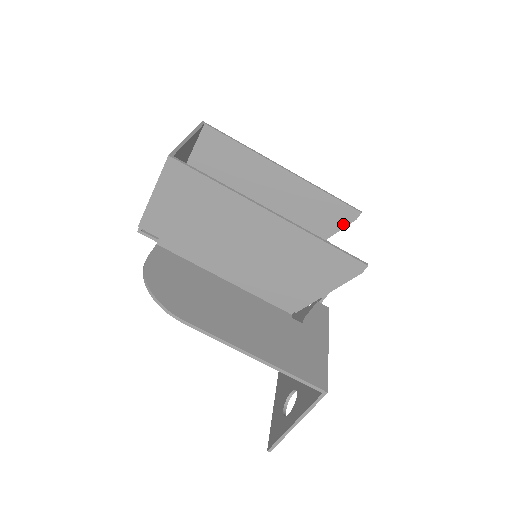
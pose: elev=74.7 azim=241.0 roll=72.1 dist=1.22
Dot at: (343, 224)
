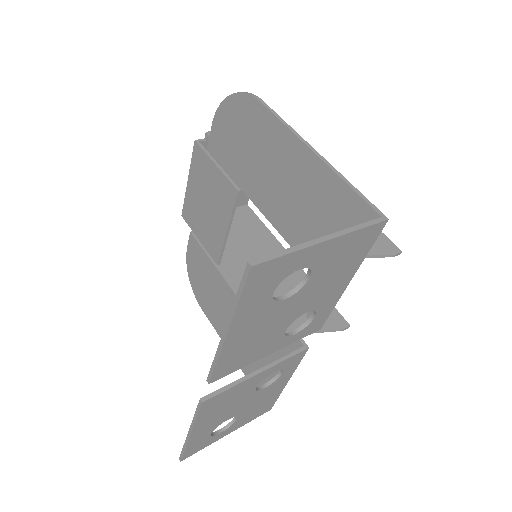
Dot at: (329, 326)
